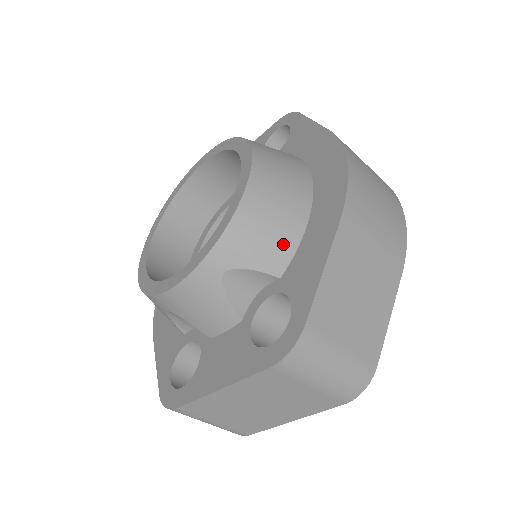
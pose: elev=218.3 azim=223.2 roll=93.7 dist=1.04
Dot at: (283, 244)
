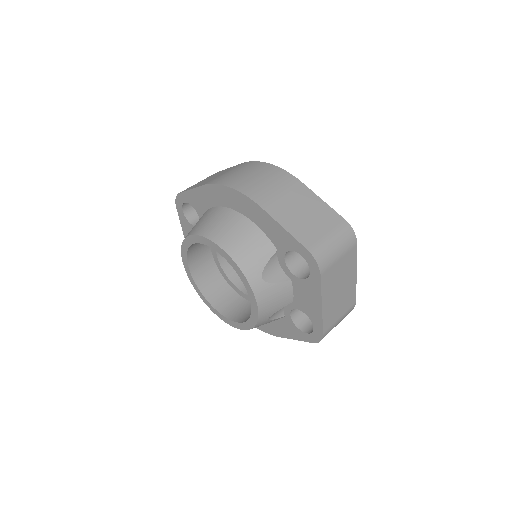
Dot at: (260, 241)
